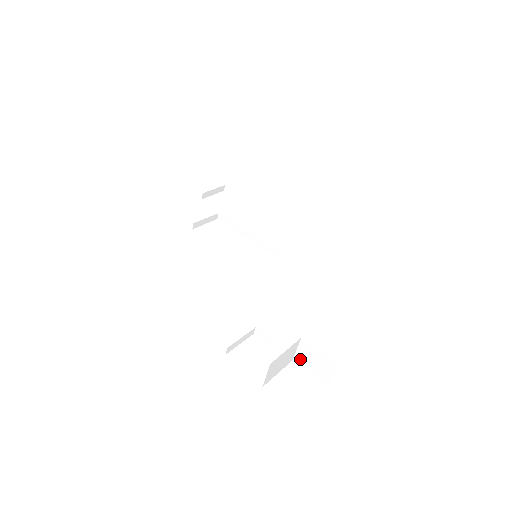
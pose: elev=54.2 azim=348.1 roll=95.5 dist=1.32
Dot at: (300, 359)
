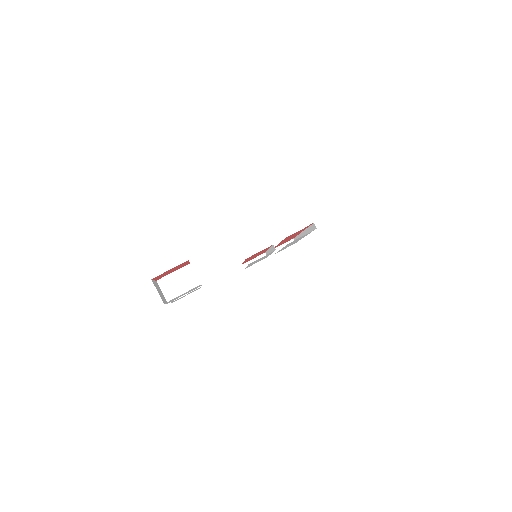
Dot at: (199, 280)
